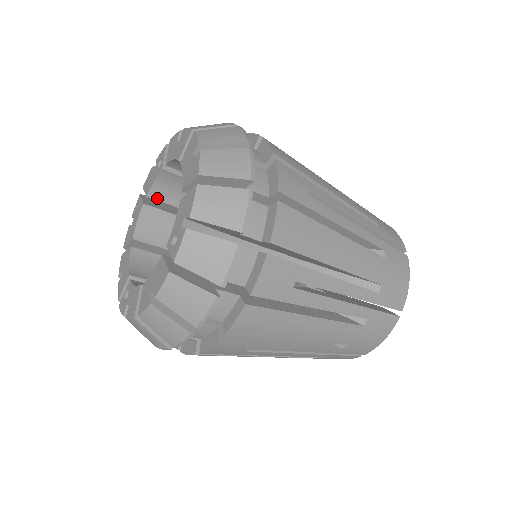
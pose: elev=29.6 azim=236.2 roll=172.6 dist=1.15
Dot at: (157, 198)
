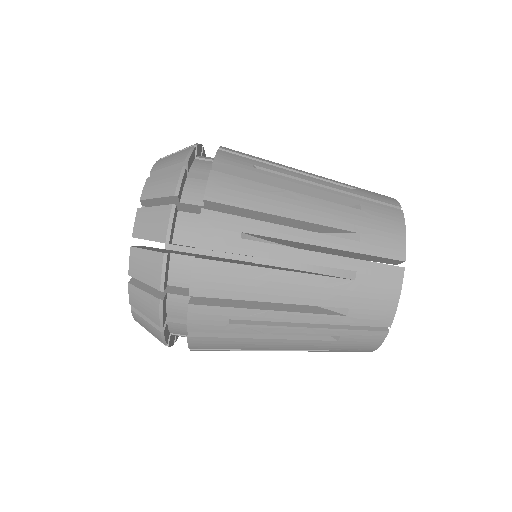
Dot at: occluded
